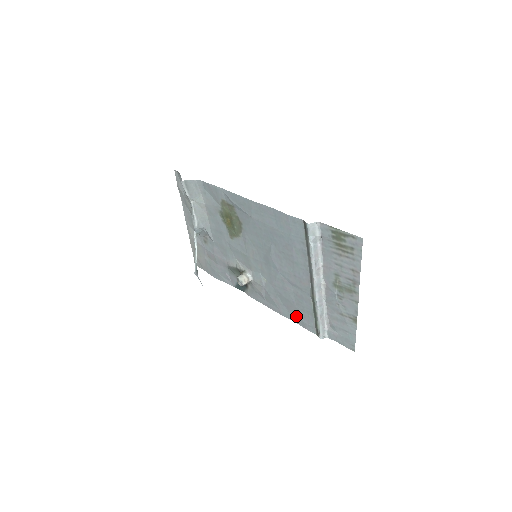
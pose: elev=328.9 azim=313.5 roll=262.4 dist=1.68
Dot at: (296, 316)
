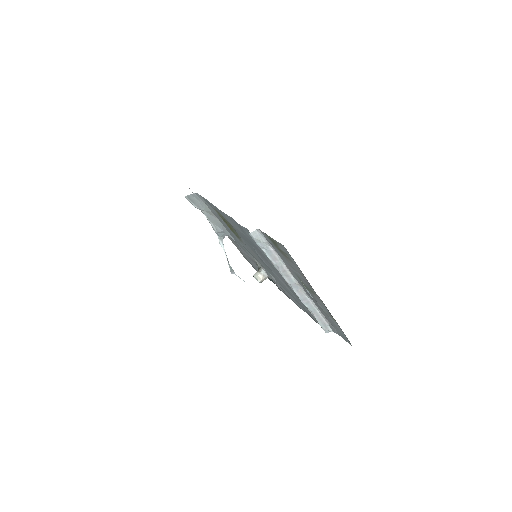
Dot at: (305, 310)
